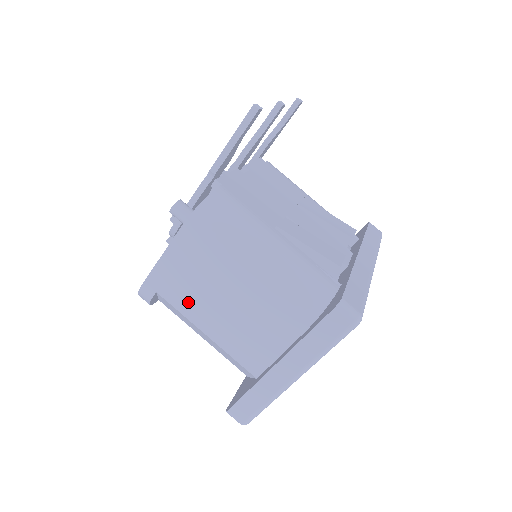
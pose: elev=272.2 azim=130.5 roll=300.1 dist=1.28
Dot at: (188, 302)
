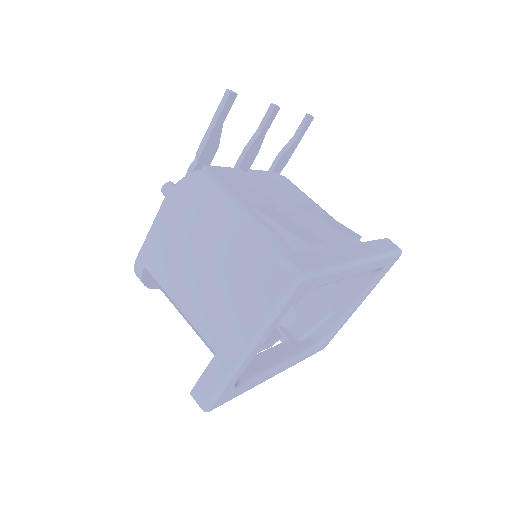
Dot at: (167, 275)
